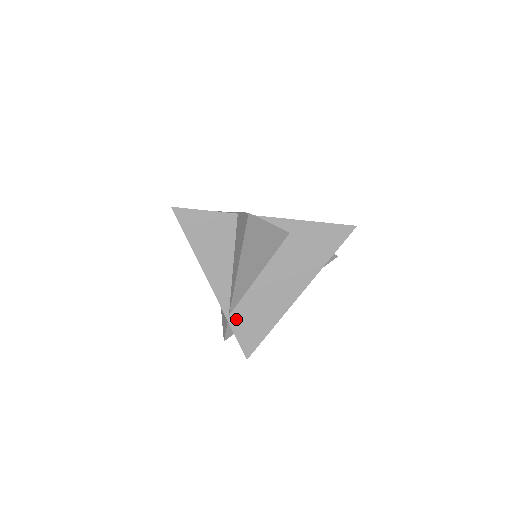
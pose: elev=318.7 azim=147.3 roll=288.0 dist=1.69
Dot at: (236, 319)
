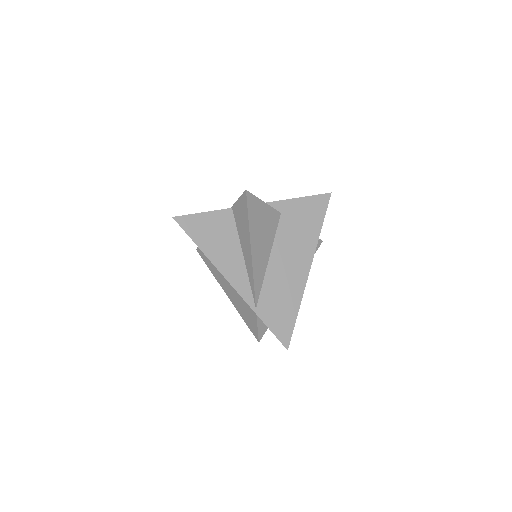
Dot at: (263, 310)
